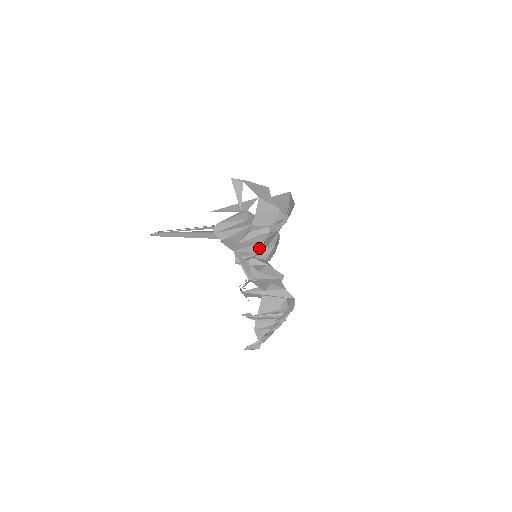
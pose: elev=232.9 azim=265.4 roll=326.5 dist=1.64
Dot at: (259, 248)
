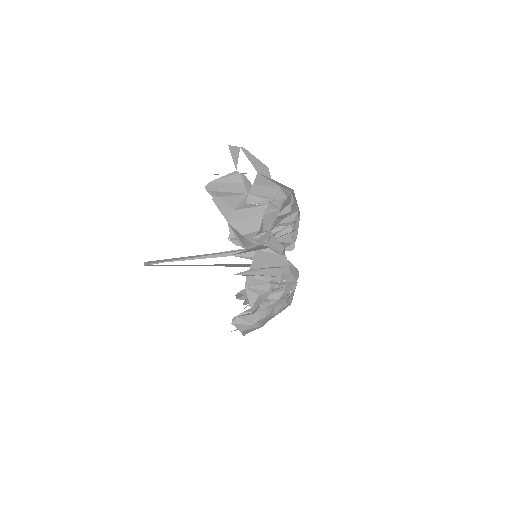
Dot at: (257, 223)
